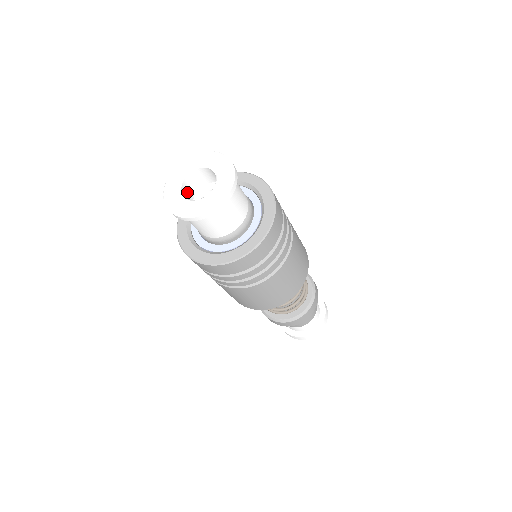
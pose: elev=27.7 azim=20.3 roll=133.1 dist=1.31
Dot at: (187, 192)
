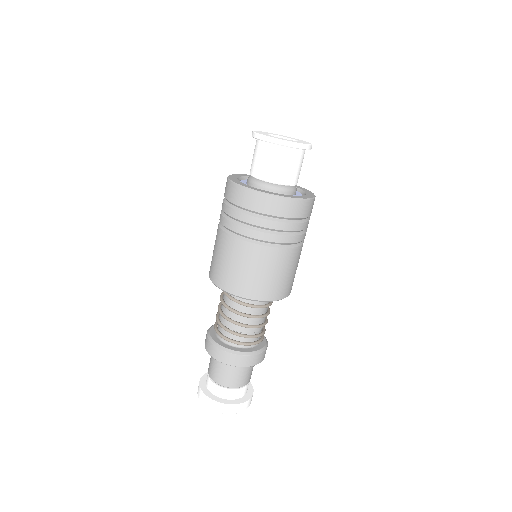
Dot at: occluded
